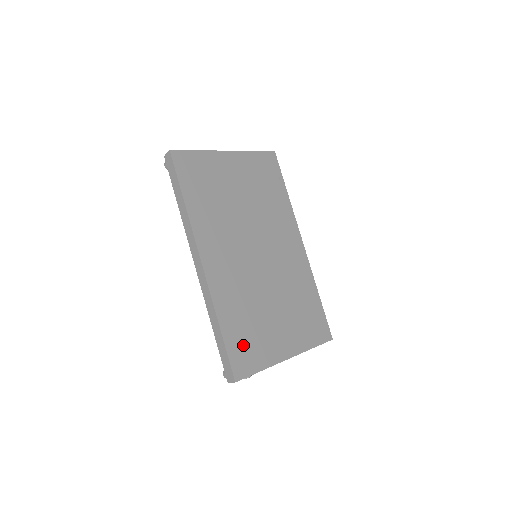
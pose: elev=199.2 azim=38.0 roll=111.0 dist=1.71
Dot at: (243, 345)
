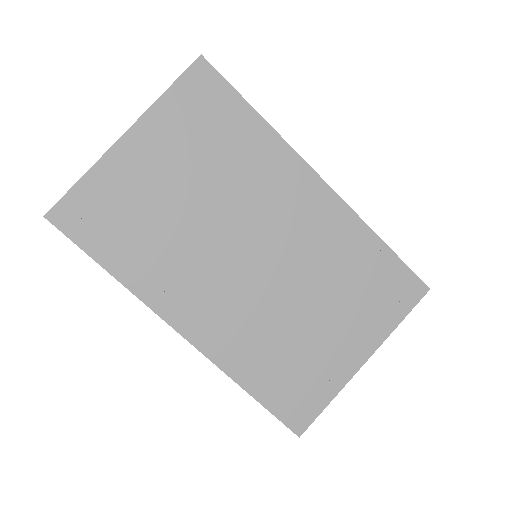
Dot at: (289, 391)
